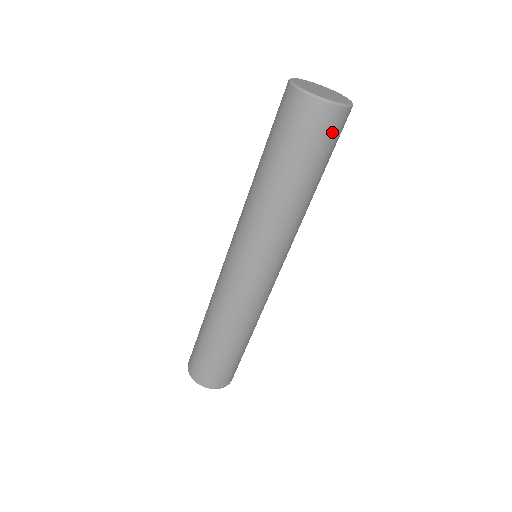
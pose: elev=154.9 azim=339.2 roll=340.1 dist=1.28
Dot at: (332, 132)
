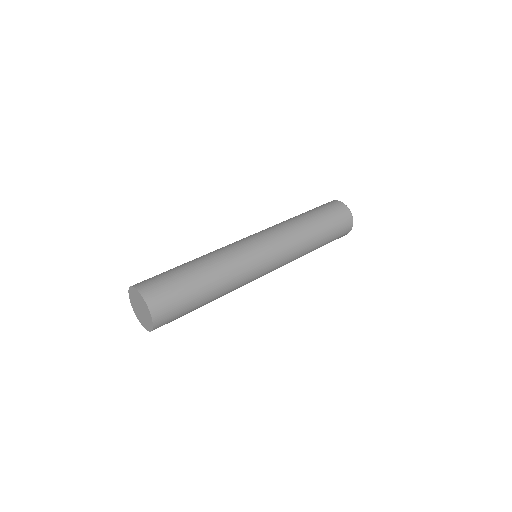
Dot at: (343, 229)
